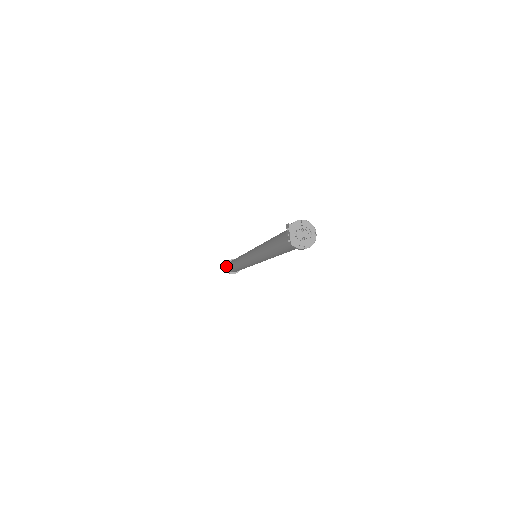
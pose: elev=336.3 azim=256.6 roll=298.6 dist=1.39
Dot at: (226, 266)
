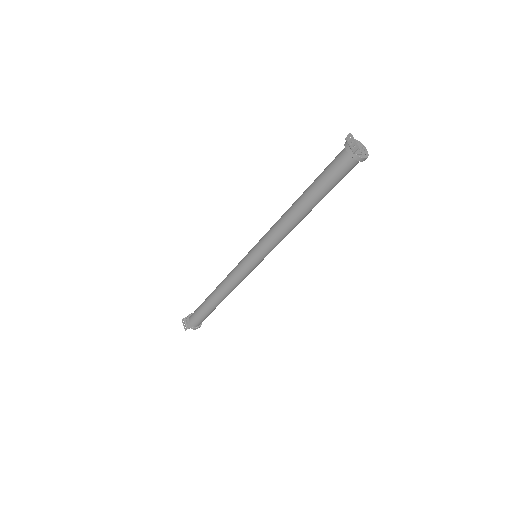
Dot at: (187, 320)
